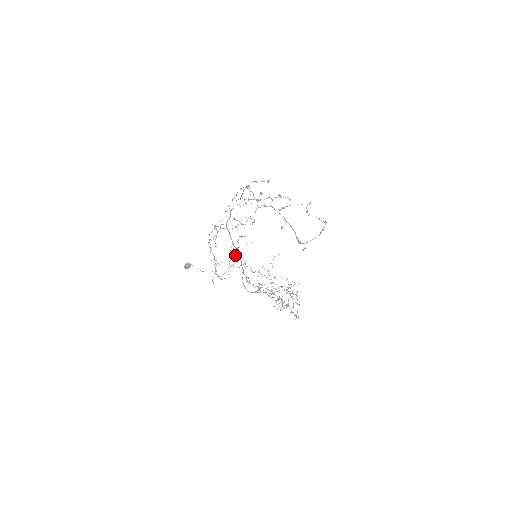
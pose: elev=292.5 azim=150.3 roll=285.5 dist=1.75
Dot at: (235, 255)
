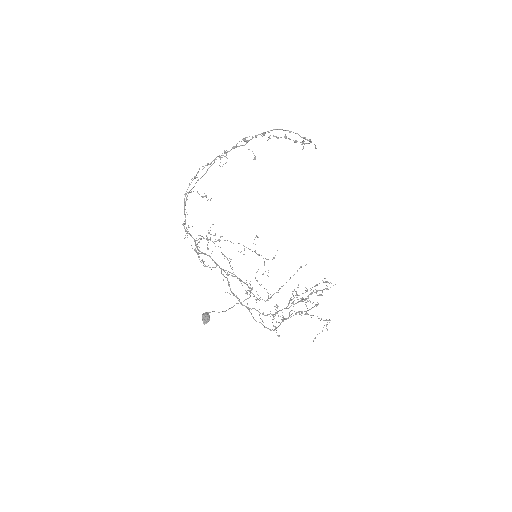
Dot at: occluded
